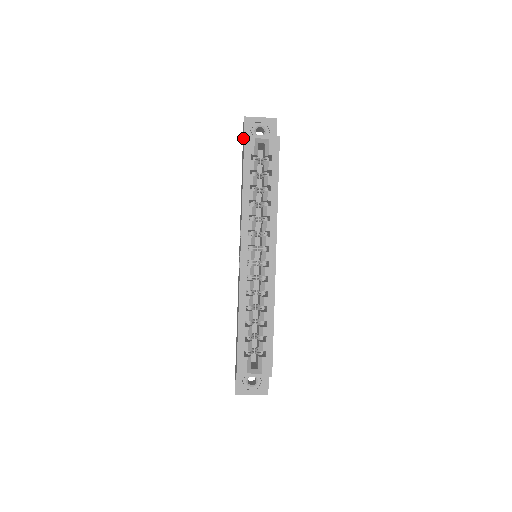
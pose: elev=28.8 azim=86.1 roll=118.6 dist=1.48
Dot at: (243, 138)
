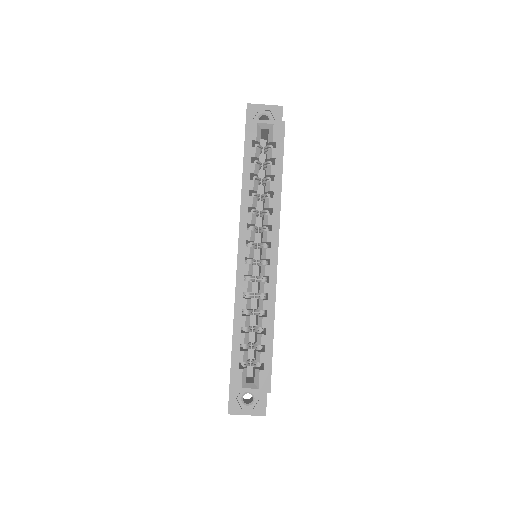
Dot at: occluded
